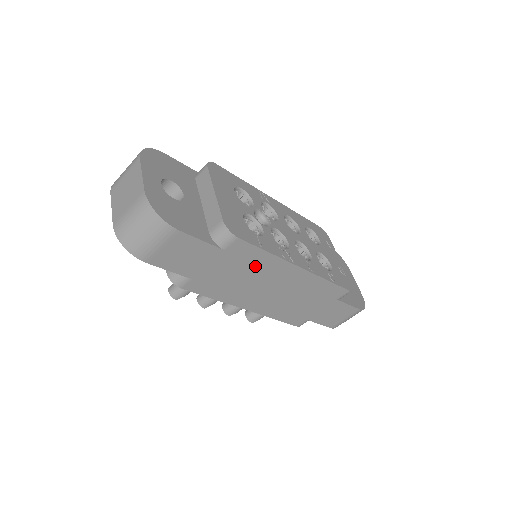
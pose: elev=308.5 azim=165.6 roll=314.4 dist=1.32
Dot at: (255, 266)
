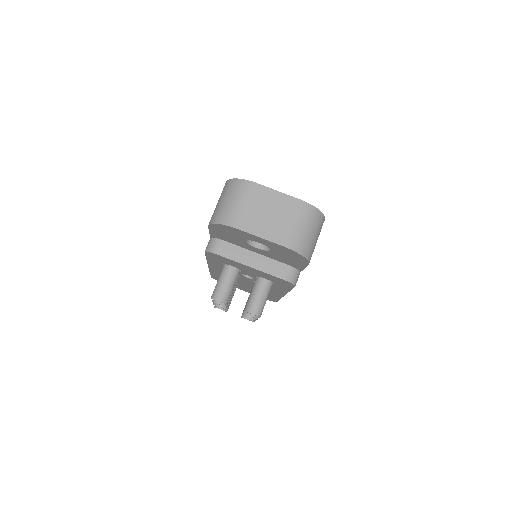
Dot at: occluded
